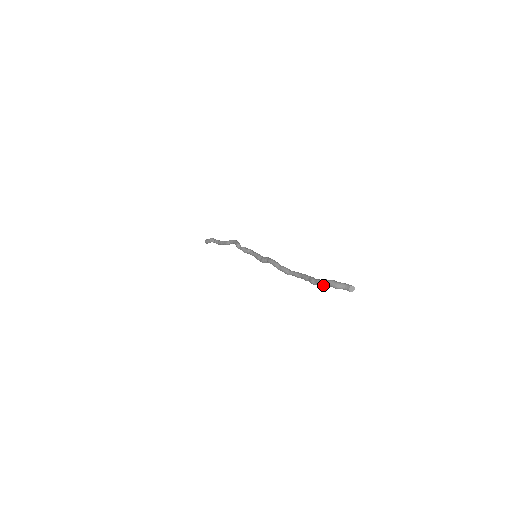
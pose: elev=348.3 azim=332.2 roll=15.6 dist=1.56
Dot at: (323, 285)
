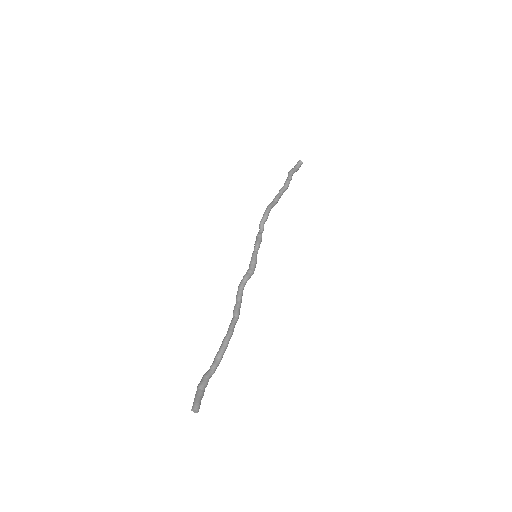
Dot at: (210, 377)
